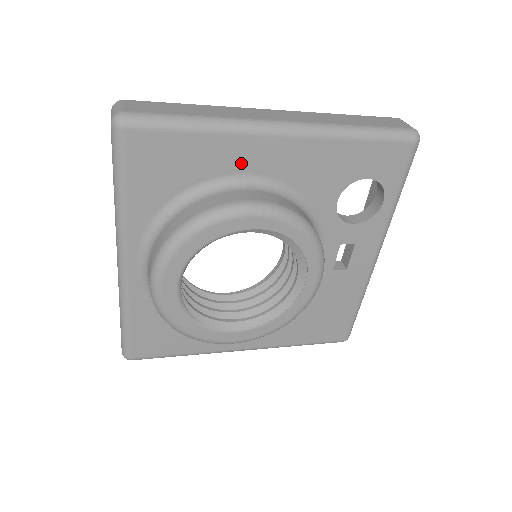
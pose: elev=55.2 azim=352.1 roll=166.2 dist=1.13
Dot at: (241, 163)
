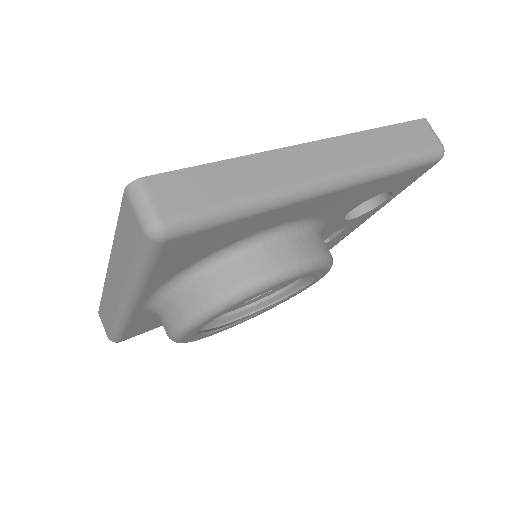
Dot at: (278, 221)
